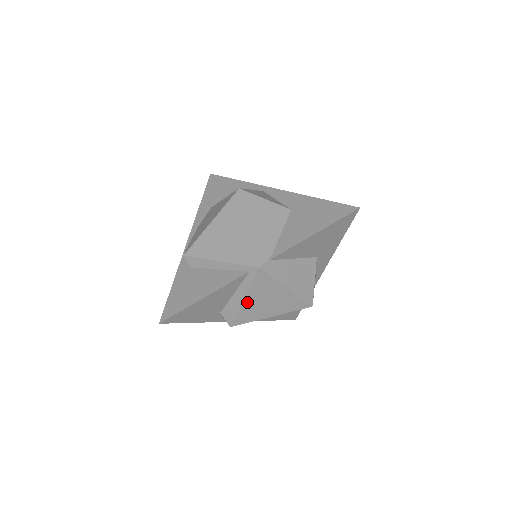
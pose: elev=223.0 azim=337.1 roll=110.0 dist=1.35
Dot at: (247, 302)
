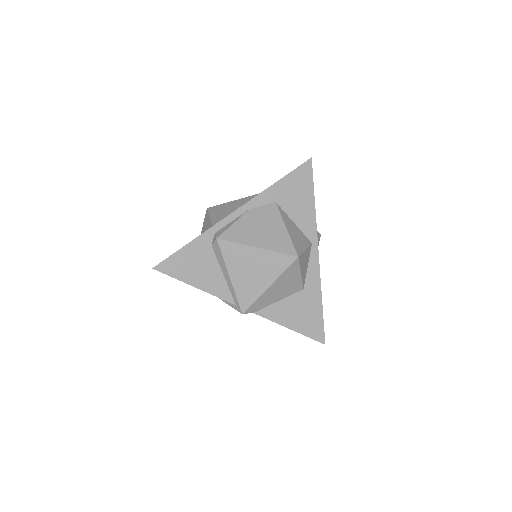
Dot at: occluded
